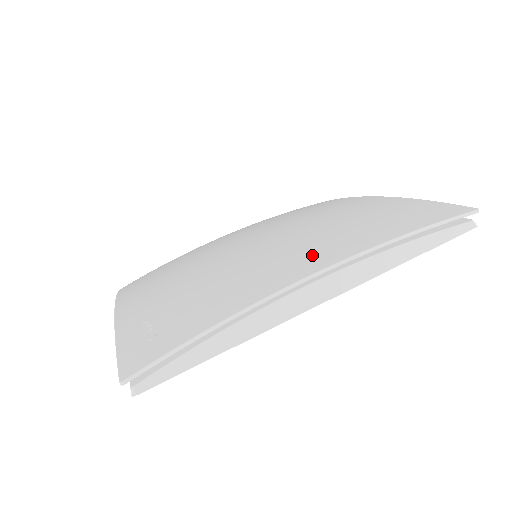
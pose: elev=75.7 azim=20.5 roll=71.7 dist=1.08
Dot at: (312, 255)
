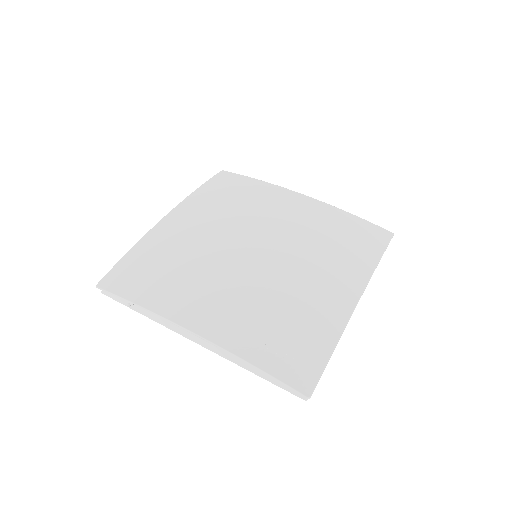
Dot at: (343, 278)
